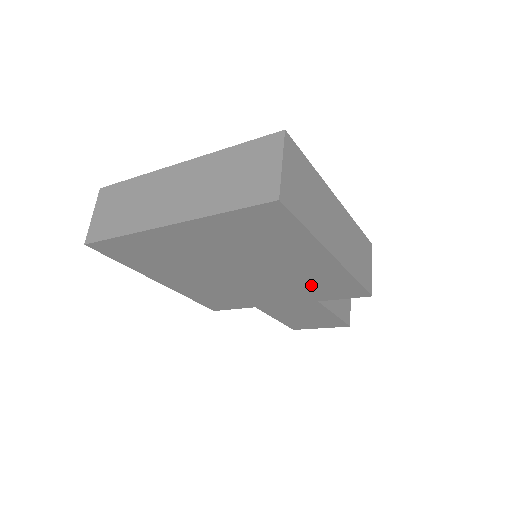
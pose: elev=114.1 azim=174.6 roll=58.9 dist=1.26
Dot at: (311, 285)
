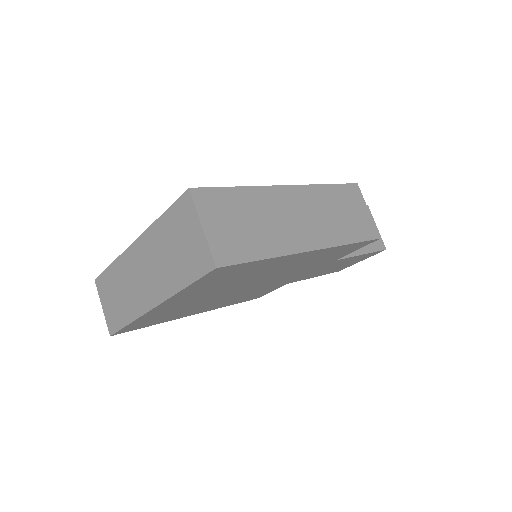
Dot at: (316, 262)
